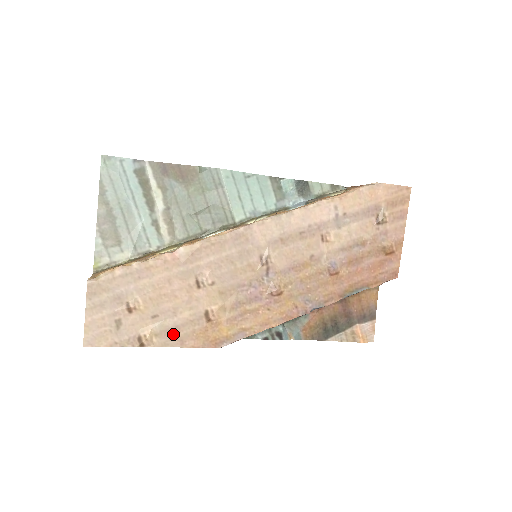
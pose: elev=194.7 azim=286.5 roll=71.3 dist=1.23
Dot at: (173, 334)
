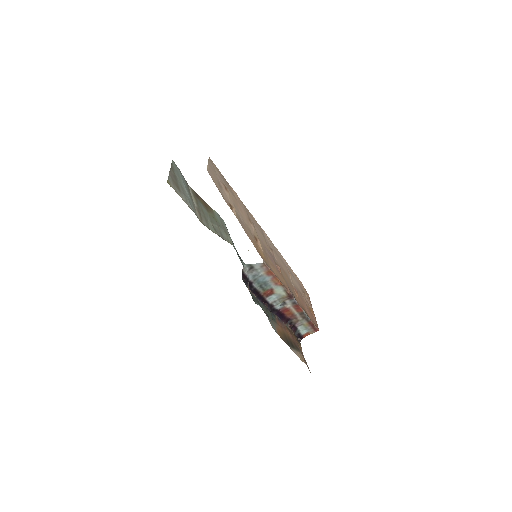
Dot at: (243, 225)
